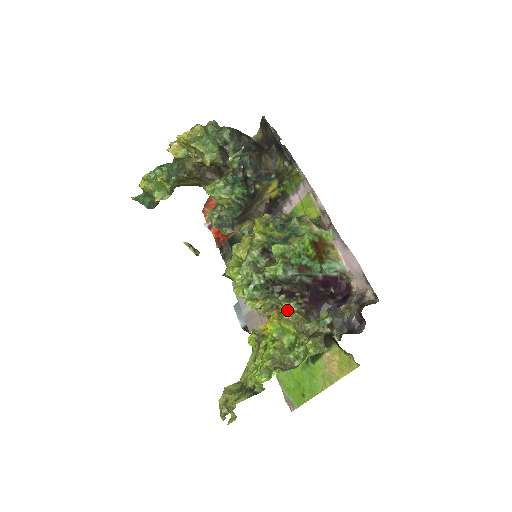
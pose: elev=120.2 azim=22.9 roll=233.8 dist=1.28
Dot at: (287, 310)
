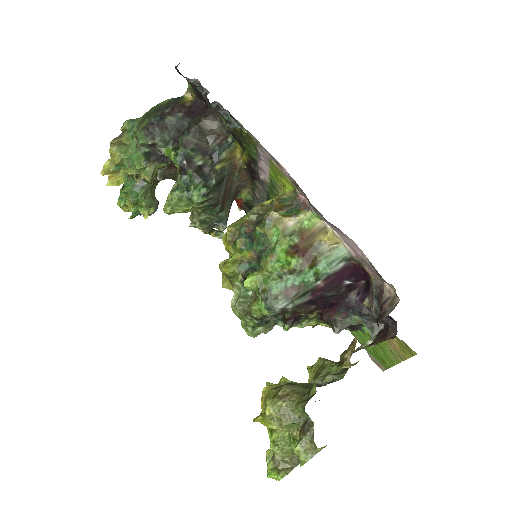
Dot at: occluded
